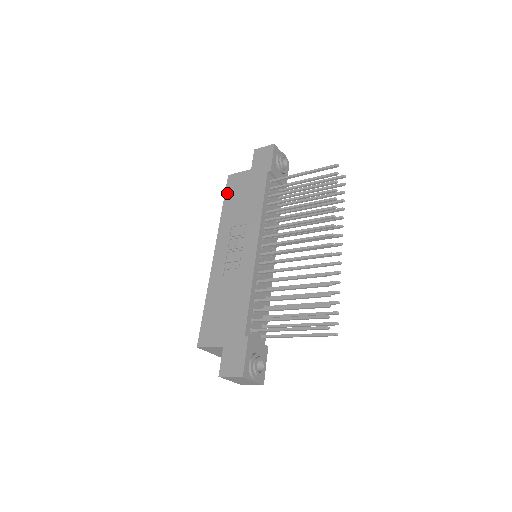
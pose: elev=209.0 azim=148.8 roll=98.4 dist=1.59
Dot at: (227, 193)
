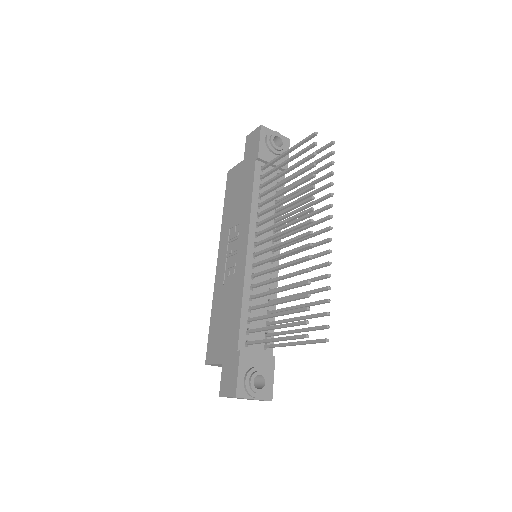
Dot at: (226, 192)
